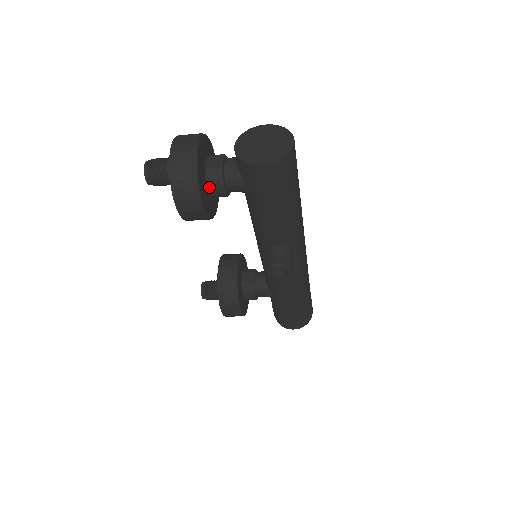
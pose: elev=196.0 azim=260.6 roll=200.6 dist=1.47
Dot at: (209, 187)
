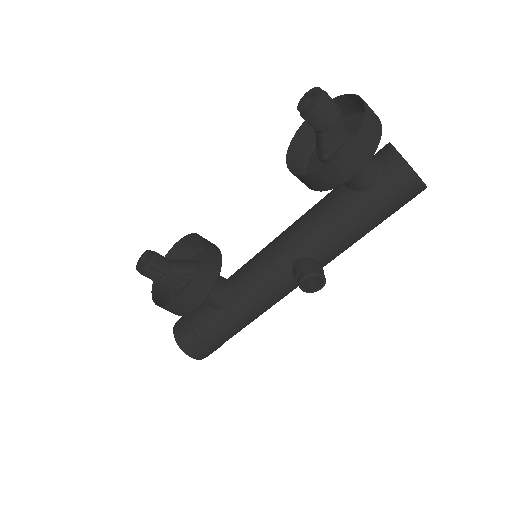
Dot at: occluded
